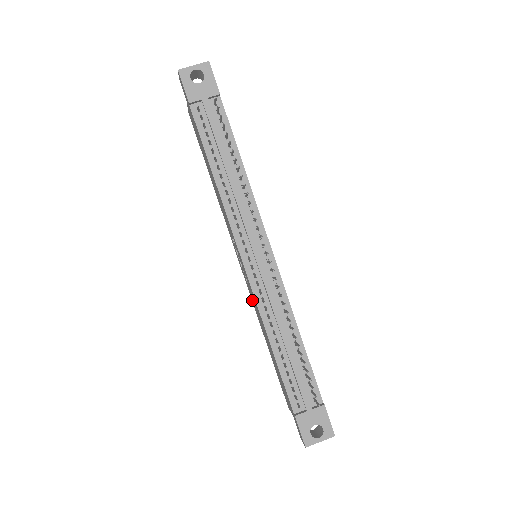
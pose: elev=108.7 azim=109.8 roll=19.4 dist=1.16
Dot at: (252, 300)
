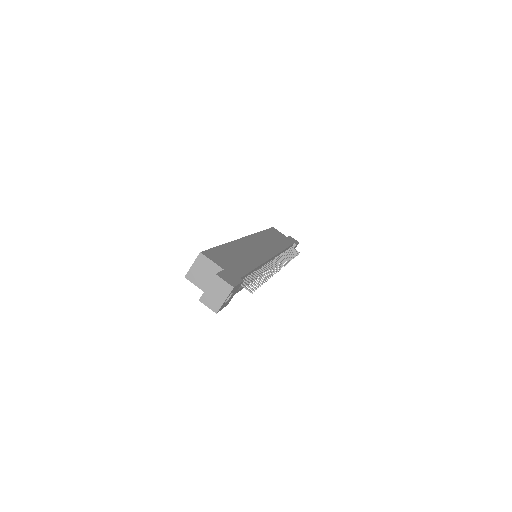
Dot at: occluded
